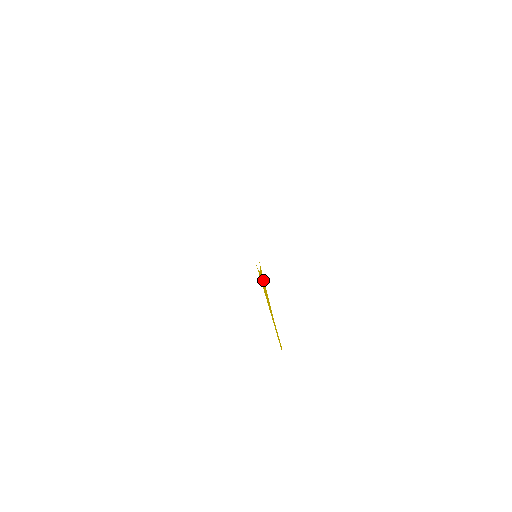
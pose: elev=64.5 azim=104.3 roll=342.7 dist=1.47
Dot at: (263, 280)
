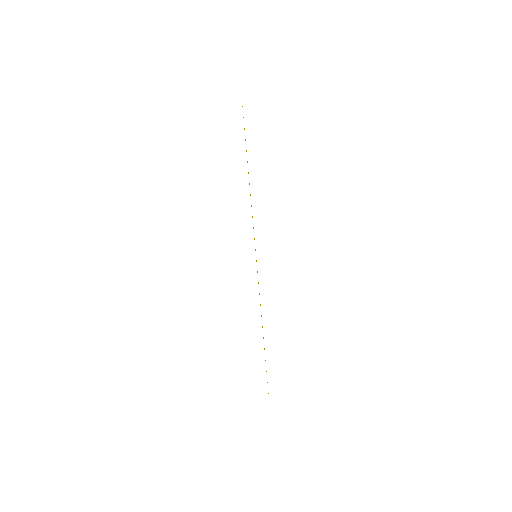
Dot at: occluded
